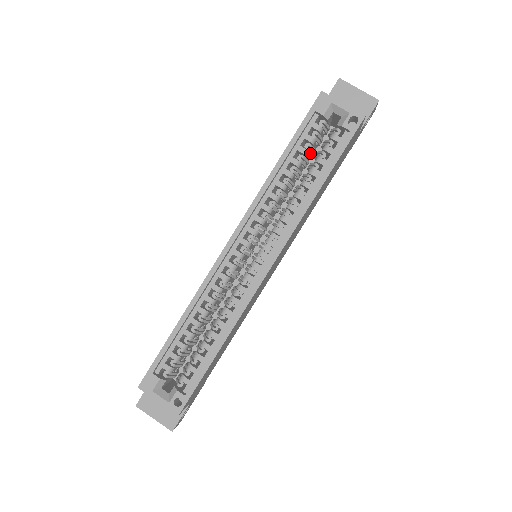
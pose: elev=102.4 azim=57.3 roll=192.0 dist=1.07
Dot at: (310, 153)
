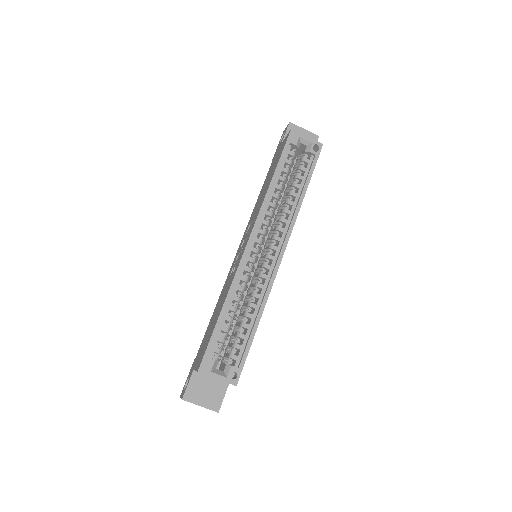
Dot at: (289, 173)
